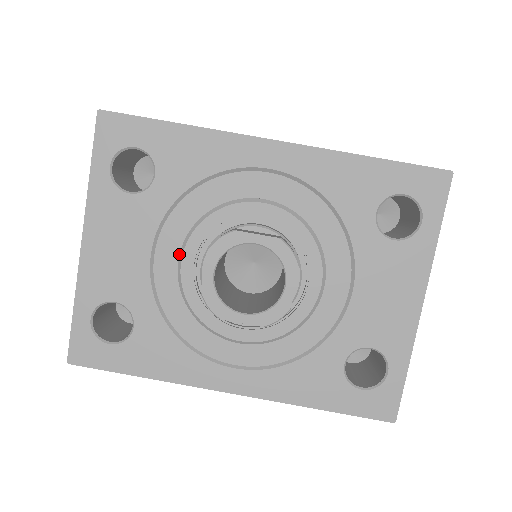
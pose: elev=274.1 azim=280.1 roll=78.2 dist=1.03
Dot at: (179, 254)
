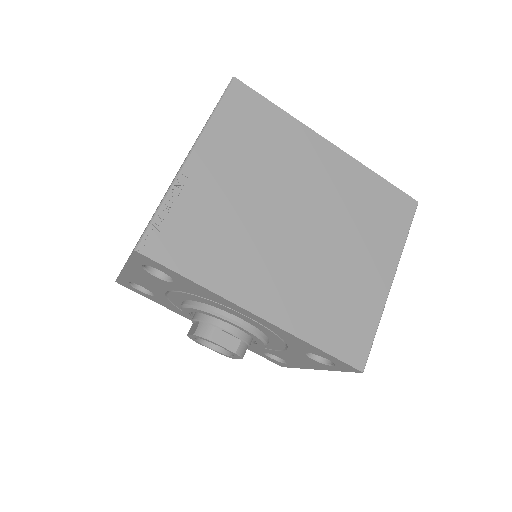
Dot at: (184, 300)
